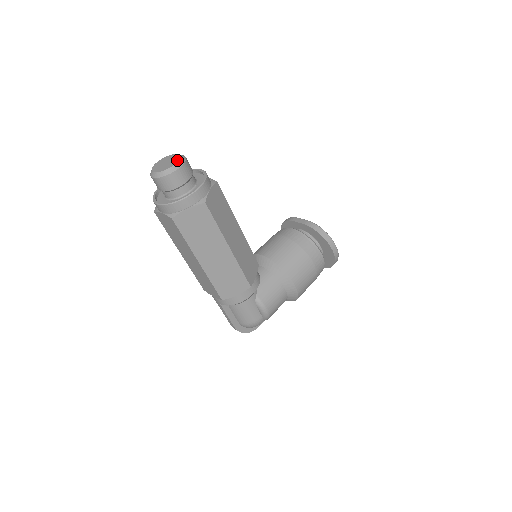
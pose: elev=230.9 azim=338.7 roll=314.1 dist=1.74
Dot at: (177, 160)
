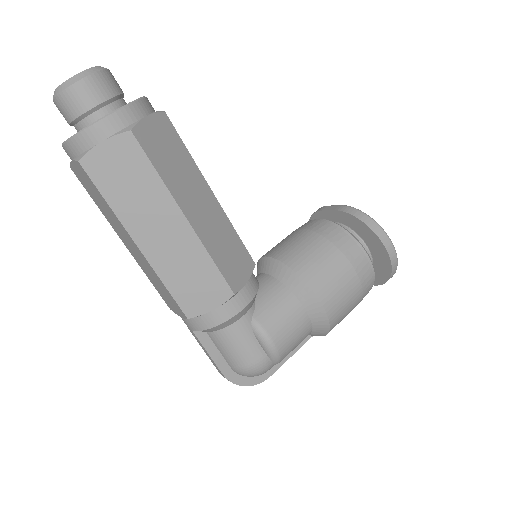
Dot at: (89, 68)
